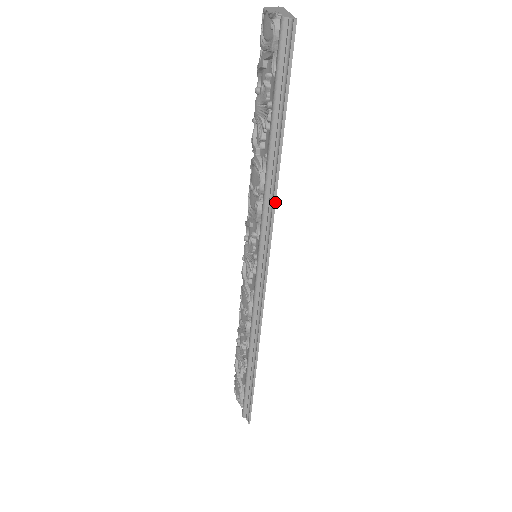
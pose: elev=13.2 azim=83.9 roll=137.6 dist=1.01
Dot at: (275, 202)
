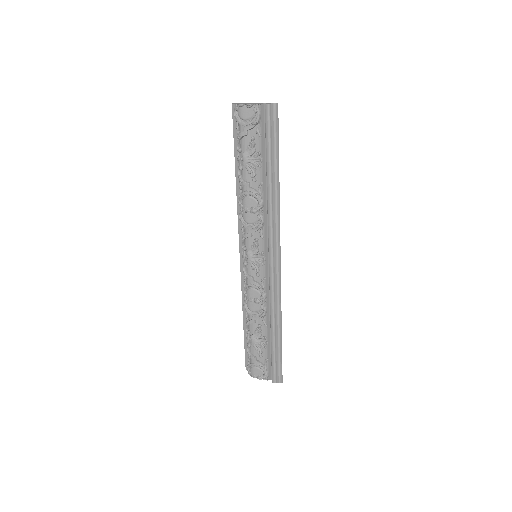
Dot at: (279, 206)
